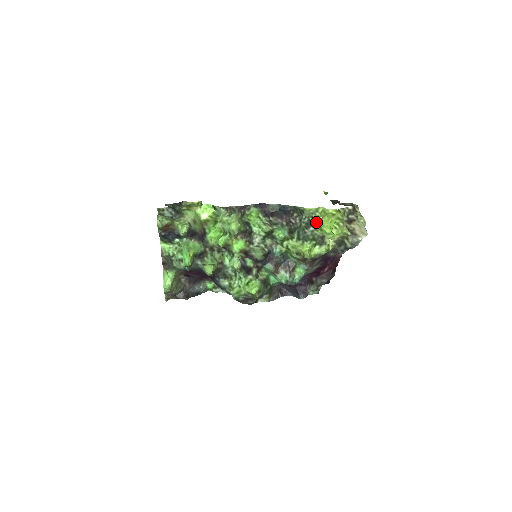
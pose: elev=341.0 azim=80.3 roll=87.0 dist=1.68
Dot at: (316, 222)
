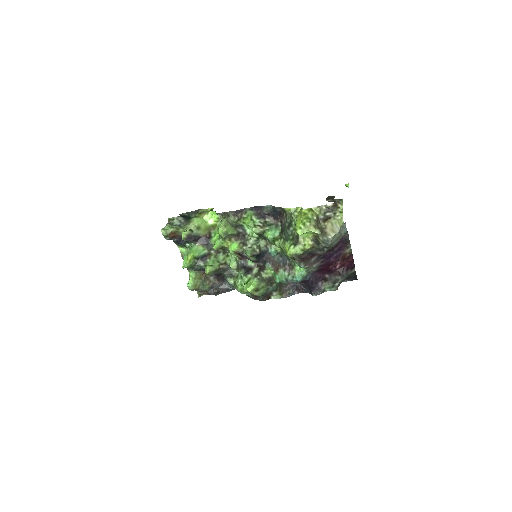
Dot at: (295, 222)
